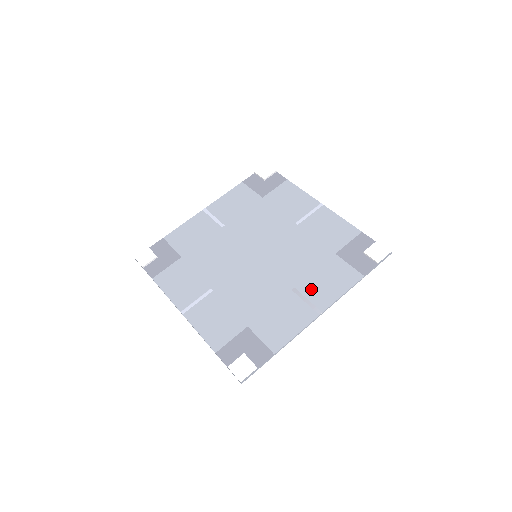
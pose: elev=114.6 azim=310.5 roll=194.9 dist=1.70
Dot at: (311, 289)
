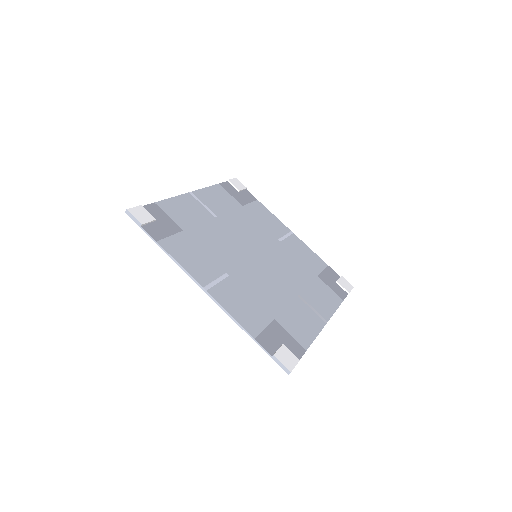
Dot at: (312, 300)
